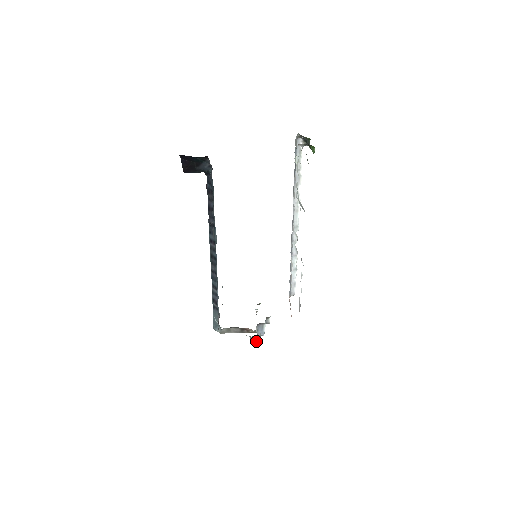
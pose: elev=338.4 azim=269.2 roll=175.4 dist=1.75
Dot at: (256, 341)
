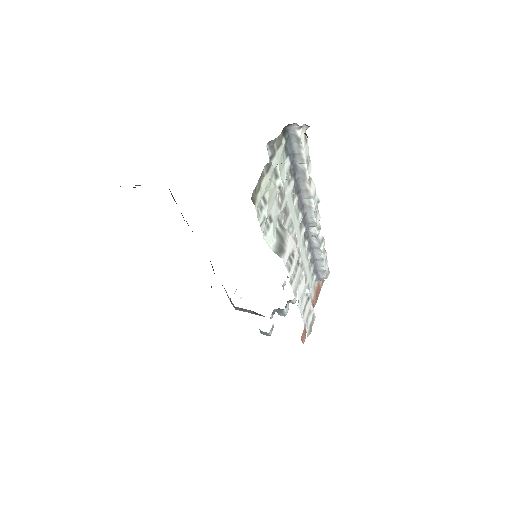
Dot at: (265, 334)
